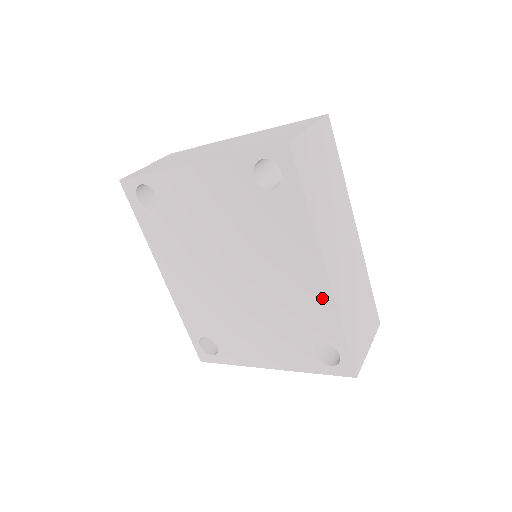
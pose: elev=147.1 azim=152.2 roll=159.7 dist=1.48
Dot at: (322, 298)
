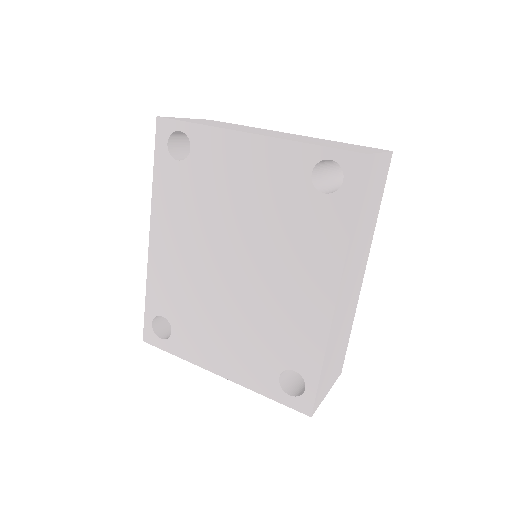
Dot at: (318, 323)
